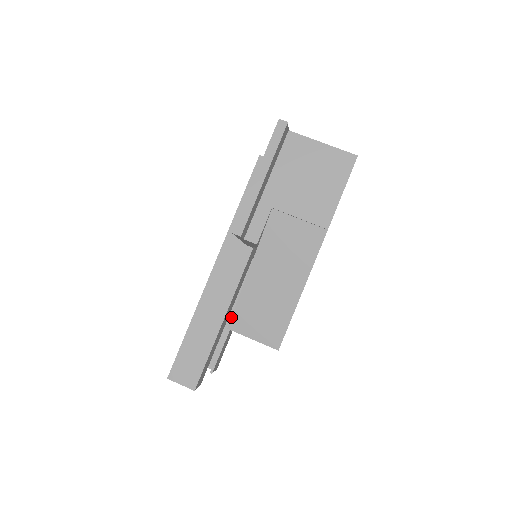
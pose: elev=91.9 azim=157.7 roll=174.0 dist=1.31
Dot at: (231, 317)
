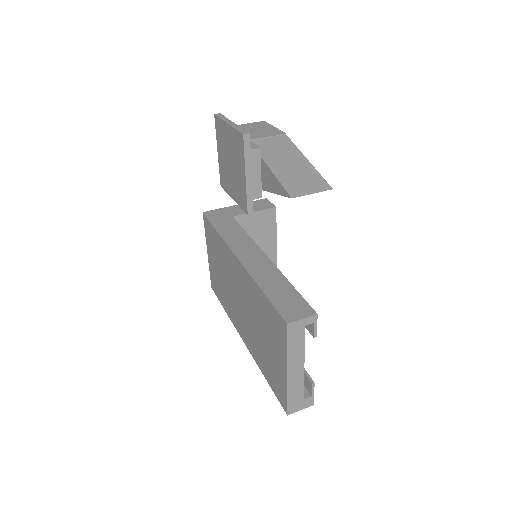
Dot at: (287, 192)
